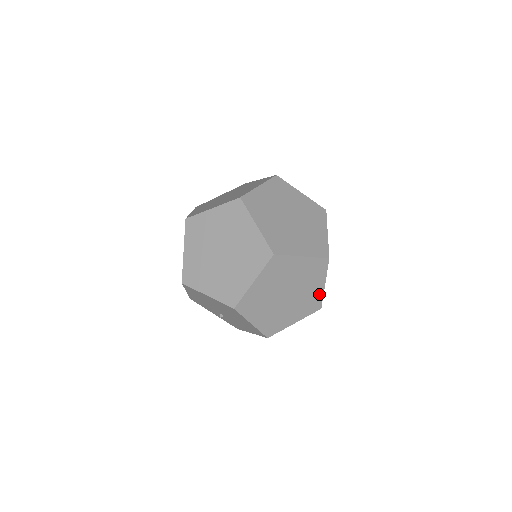
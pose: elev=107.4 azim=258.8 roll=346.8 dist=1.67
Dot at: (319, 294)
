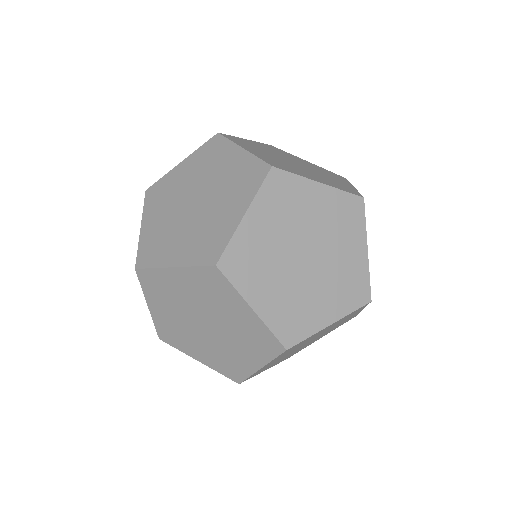
Dot at: (354, 315)
